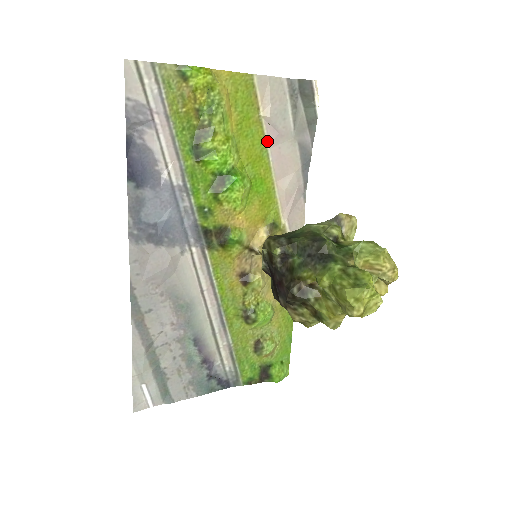
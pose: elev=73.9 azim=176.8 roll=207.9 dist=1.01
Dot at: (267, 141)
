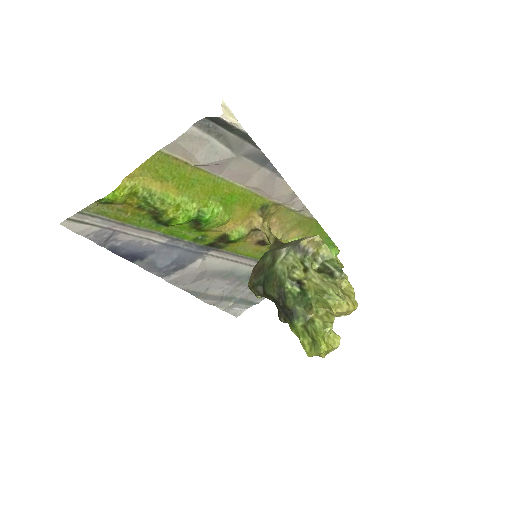
Dot at: (213, 173)
